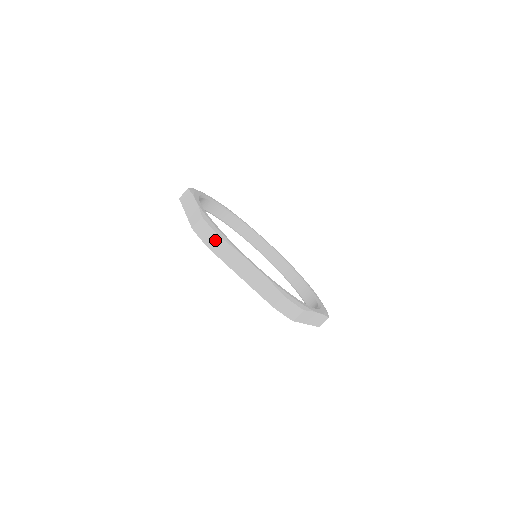
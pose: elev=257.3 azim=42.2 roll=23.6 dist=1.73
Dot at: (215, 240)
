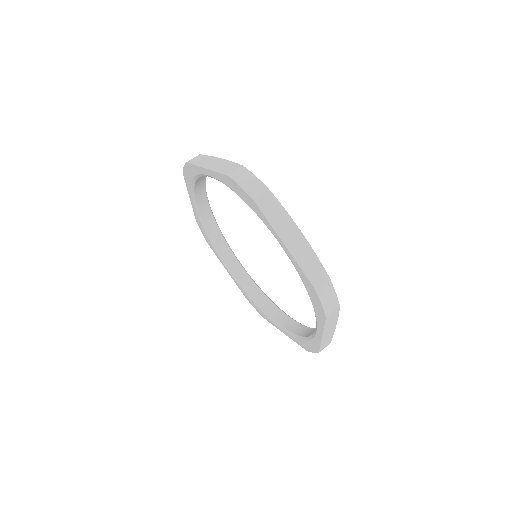
Dot at: (195, 157)
